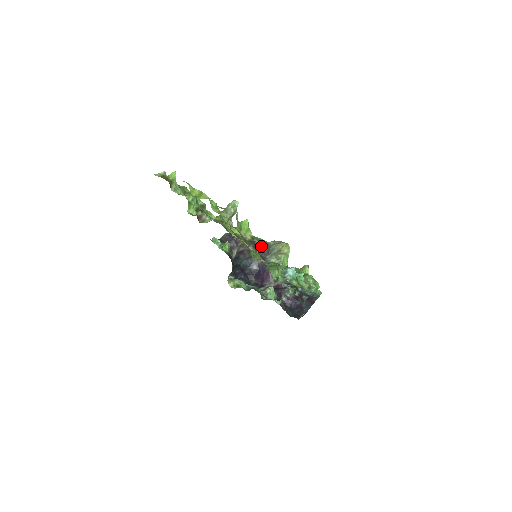
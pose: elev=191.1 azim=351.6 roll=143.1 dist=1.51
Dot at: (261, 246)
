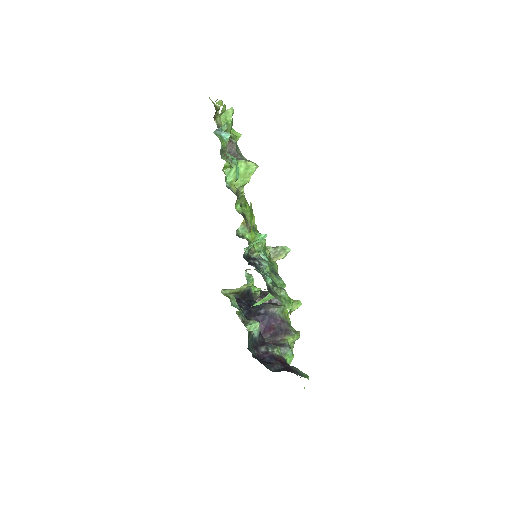
Dot at: (230, 142)
